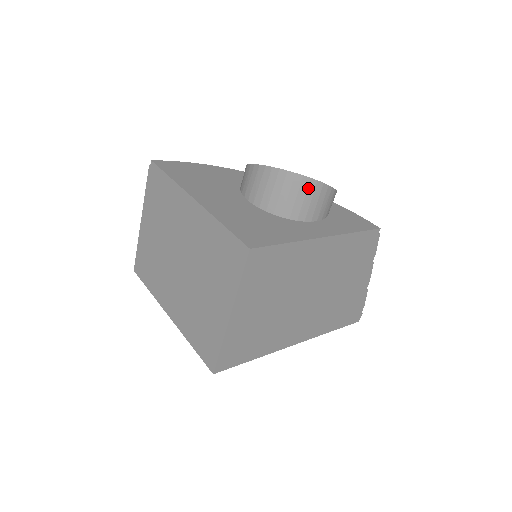
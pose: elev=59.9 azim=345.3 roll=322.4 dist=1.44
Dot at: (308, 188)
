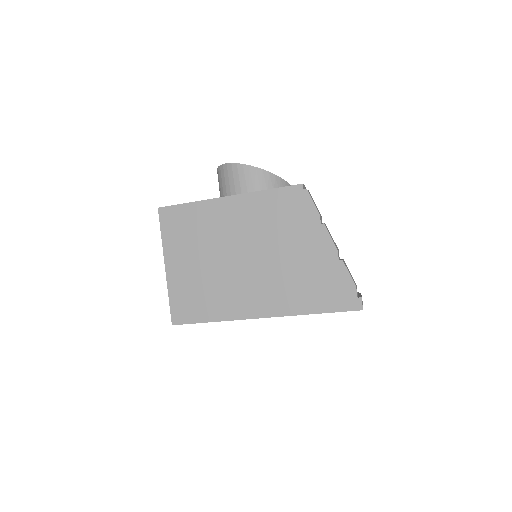
Dot at: (228, 171)
